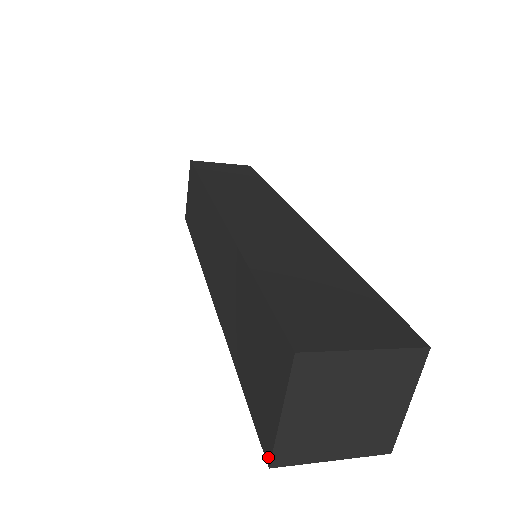
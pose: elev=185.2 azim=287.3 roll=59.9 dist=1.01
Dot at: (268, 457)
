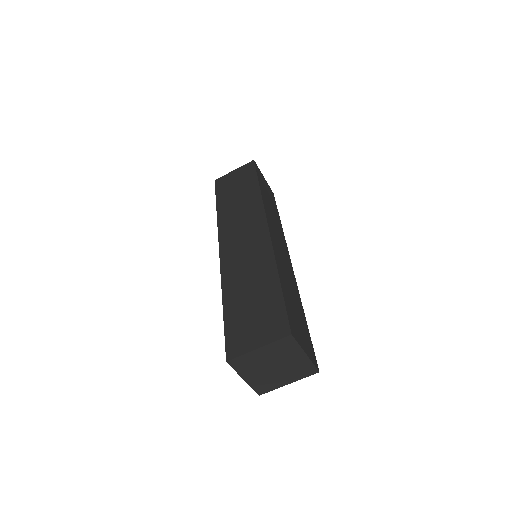
Dot at: (230, 357)
